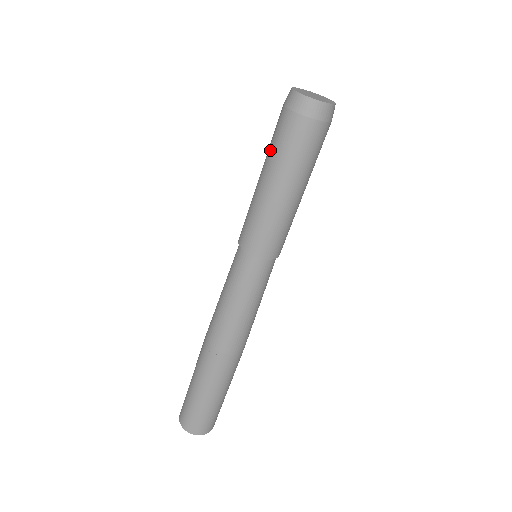
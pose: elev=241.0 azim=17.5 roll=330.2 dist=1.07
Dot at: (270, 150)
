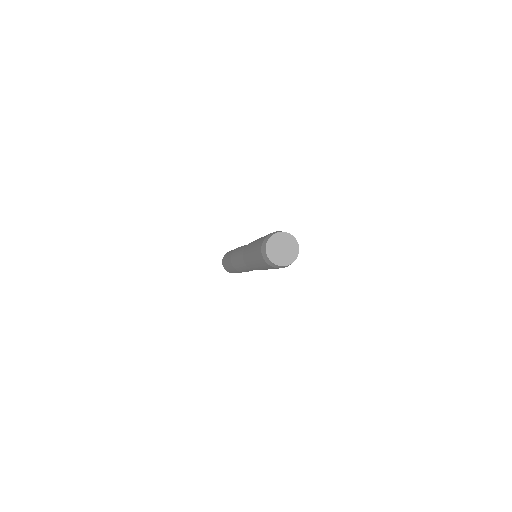
Dot at: (262, 266)
